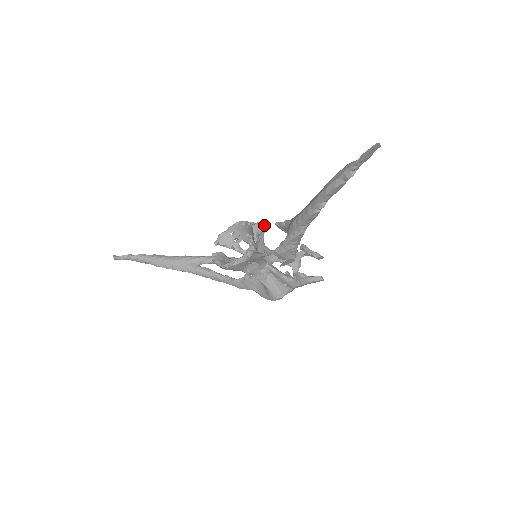
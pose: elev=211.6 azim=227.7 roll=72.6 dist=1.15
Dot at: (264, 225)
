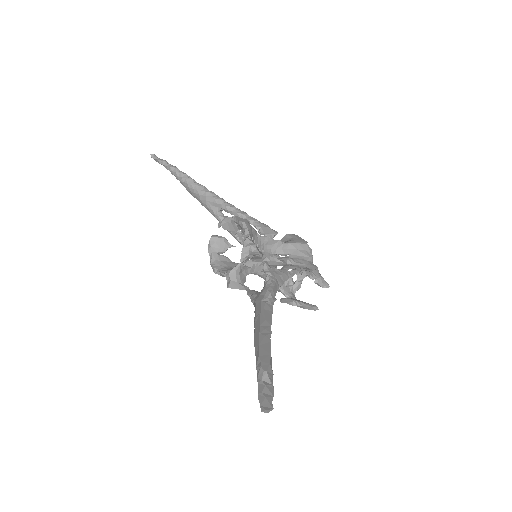
Dot at: (255, 252)
